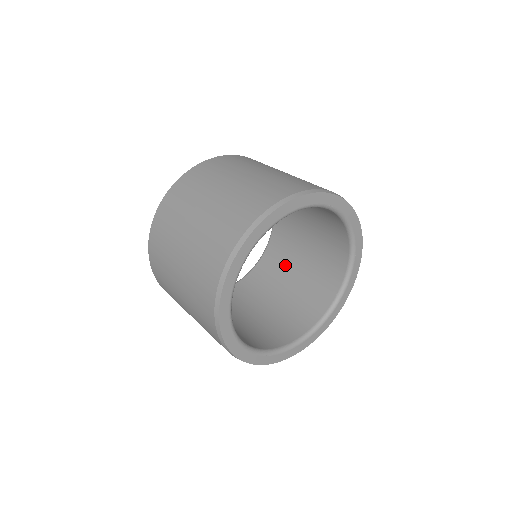
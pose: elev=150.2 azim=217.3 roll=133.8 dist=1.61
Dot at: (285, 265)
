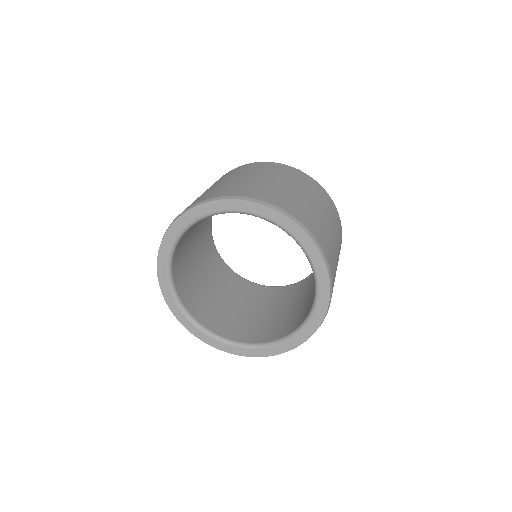
Dot at: occluded
